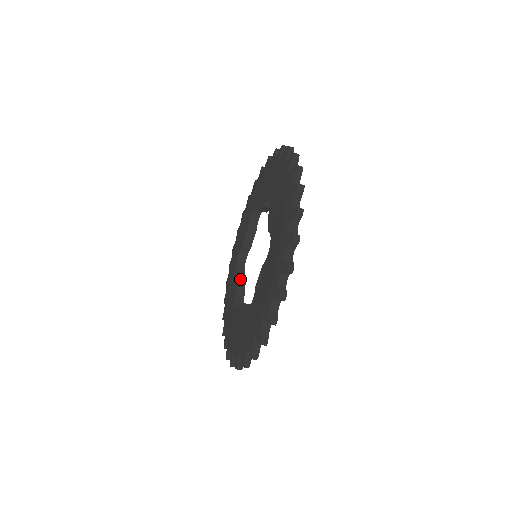
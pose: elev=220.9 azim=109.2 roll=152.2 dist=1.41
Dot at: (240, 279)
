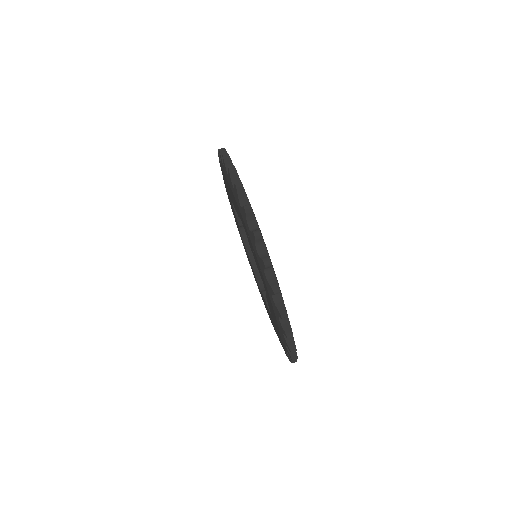
Dot at: occluded
